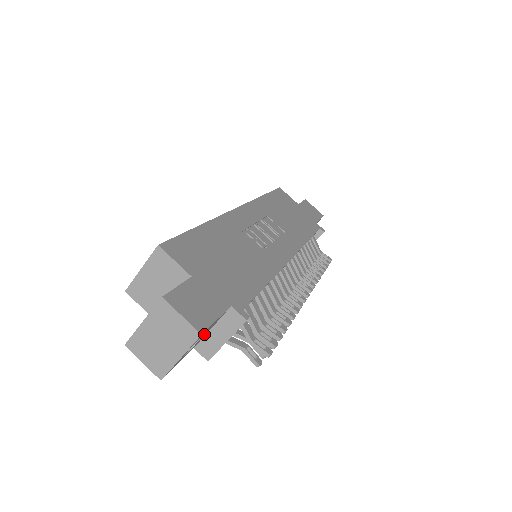
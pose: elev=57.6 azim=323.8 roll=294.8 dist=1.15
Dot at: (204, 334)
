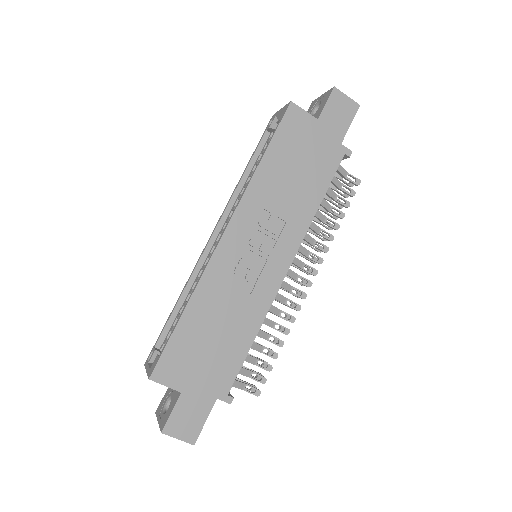
Dot at: occluded
